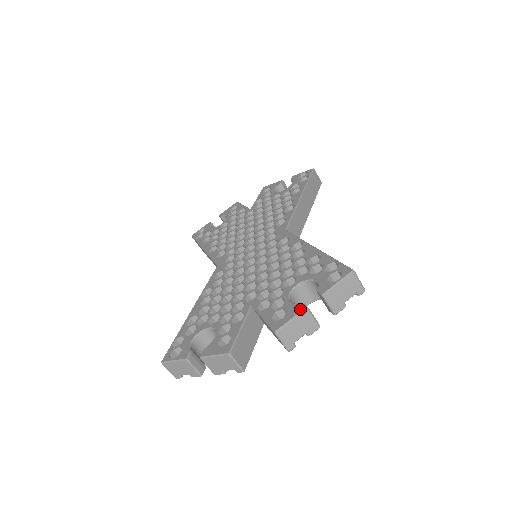
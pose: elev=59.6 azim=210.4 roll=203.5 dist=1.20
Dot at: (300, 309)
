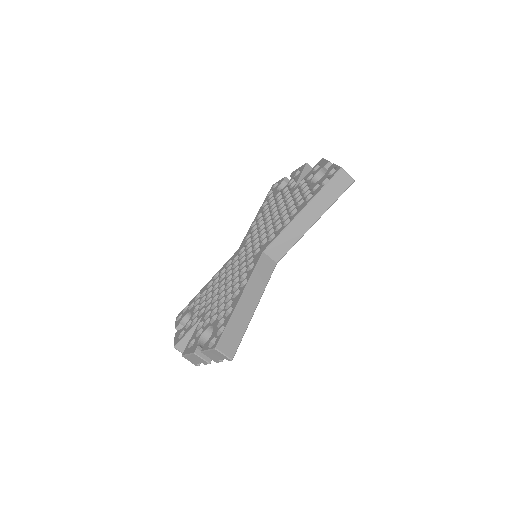
Dot at: (193, 351)
